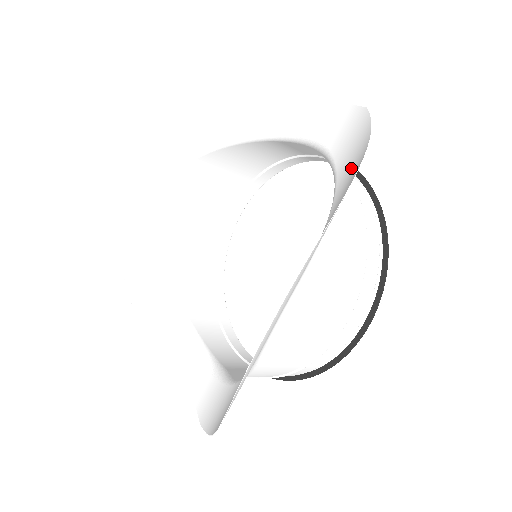
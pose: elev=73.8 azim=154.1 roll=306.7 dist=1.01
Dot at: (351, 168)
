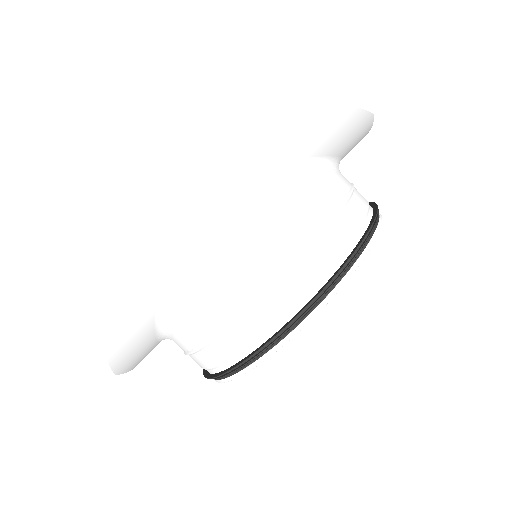
Dot at: (330, 133)
